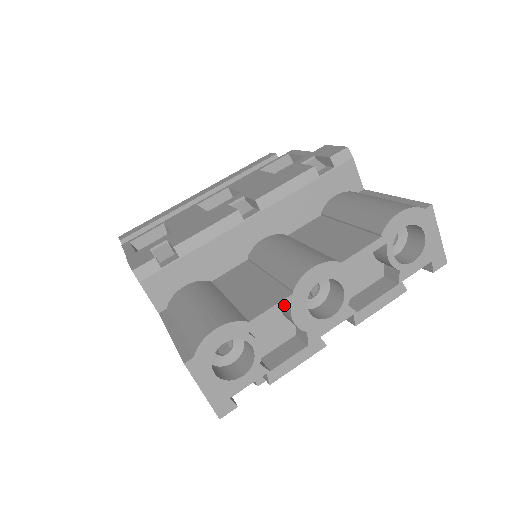
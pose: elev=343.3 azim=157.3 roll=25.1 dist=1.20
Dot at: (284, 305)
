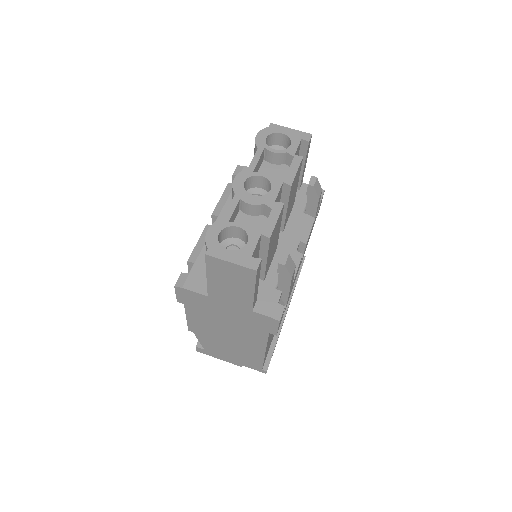
Dot at: (236, 201)
